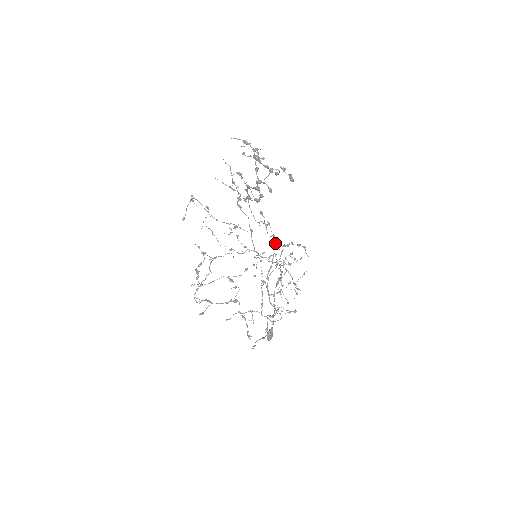
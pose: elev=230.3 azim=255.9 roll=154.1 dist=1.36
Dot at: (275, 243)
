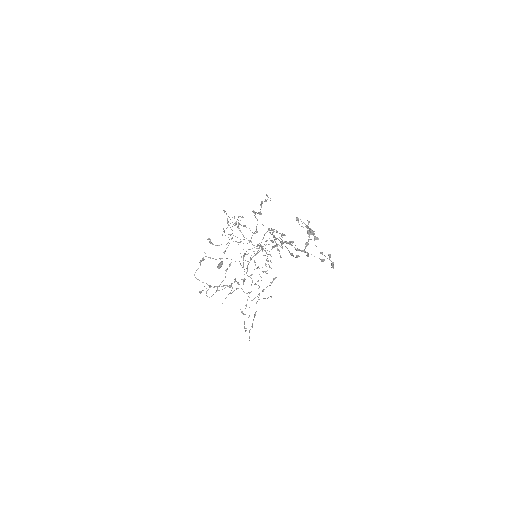
Dot at: occluded
